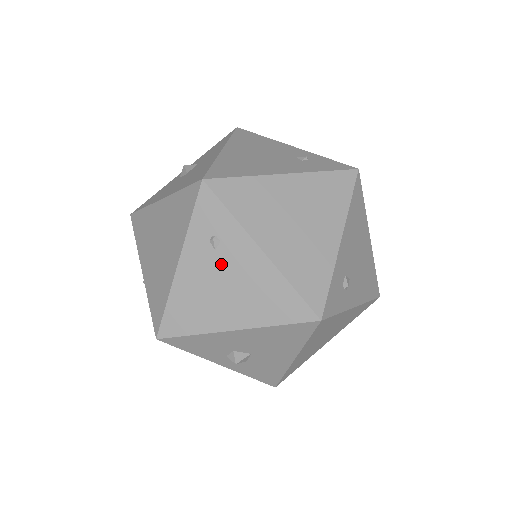
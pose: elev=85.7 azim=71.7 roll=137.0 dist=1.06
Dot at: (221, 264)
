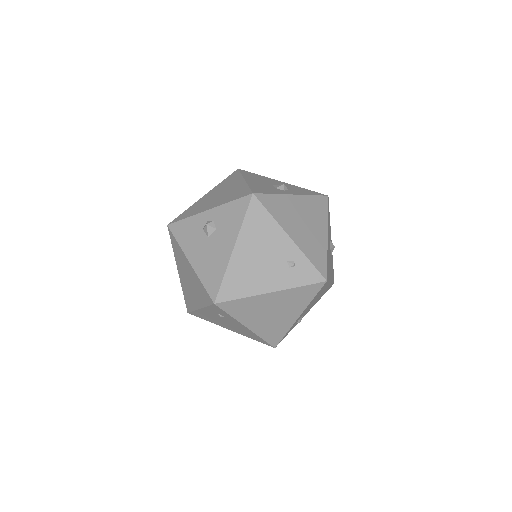
Dot at: (224, 320)
